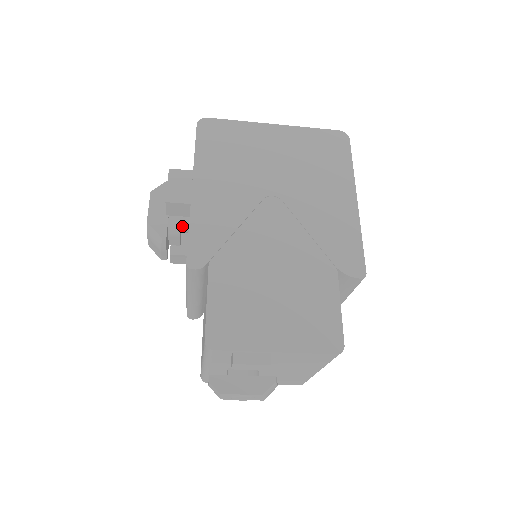
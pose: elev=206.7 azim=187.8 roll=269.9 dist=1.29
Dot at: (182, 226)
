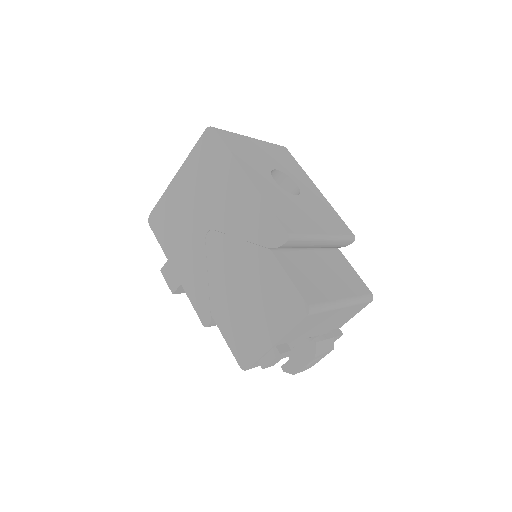
Dot at: occluded
